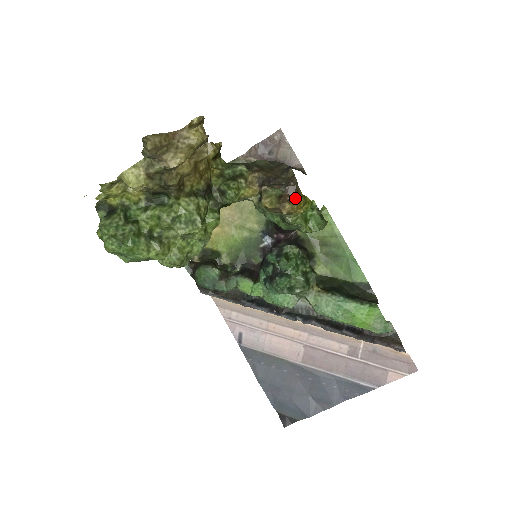
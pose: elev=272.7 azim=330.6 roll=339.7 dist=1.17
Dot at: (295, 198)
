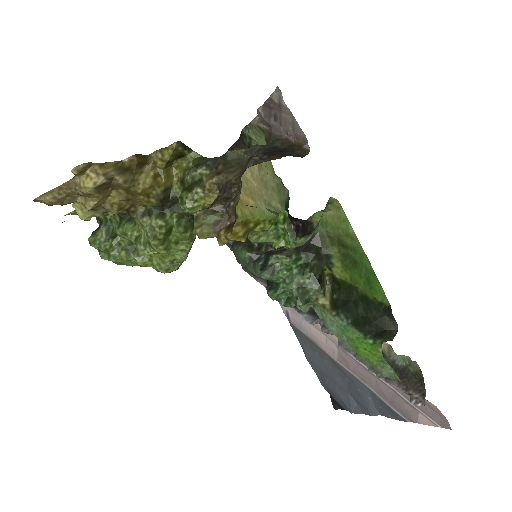
Dot at: (232, 225)
